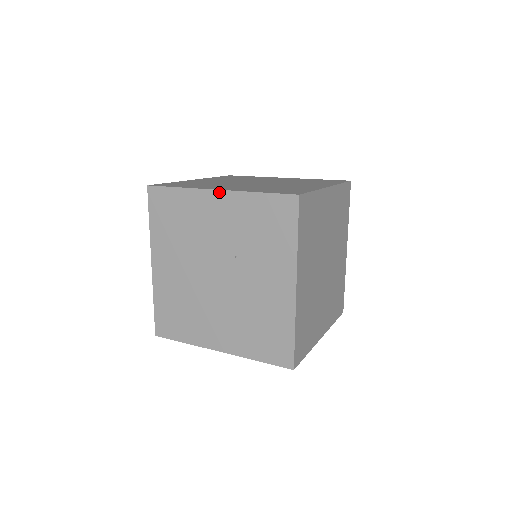
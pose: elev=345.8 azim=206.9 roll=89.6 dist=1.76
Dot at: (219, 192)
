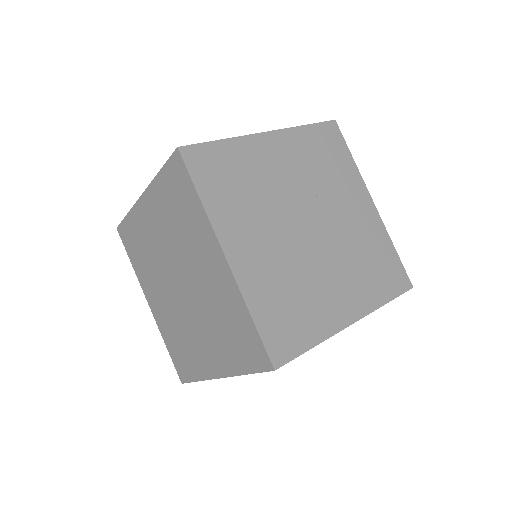
Dot at: (271, 133)
